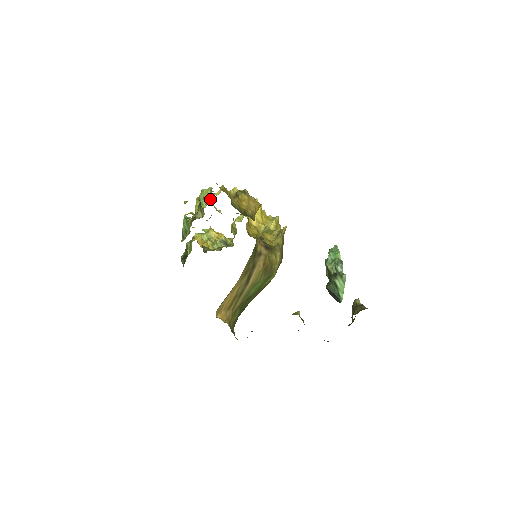
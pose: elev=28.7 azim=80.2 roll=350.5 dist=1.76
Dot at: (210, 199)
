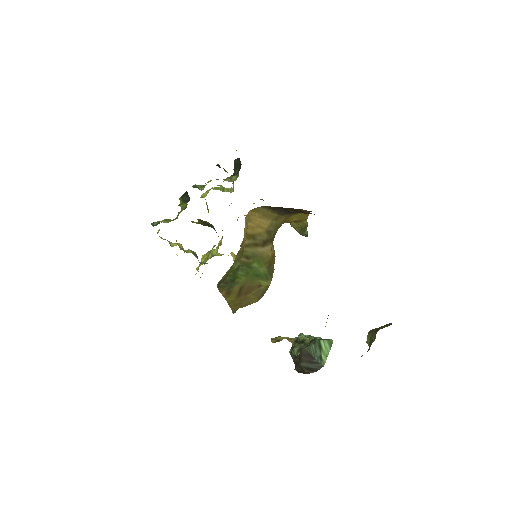
Dot at: occluded
